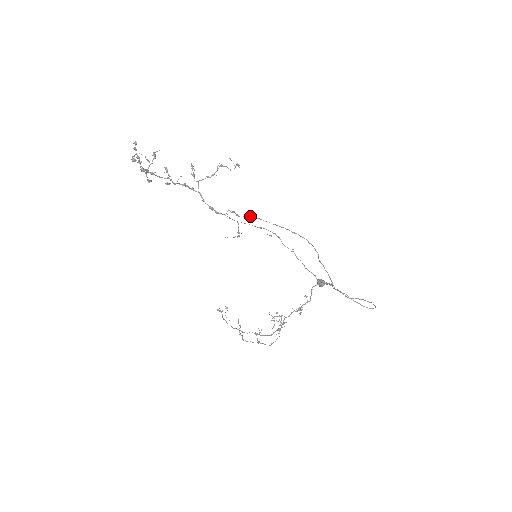
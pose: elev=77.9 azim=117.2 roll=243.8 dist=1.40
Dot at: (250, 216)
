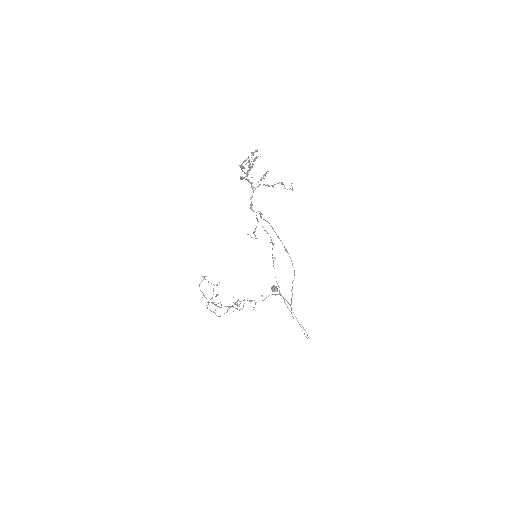
Dot at: occluded
